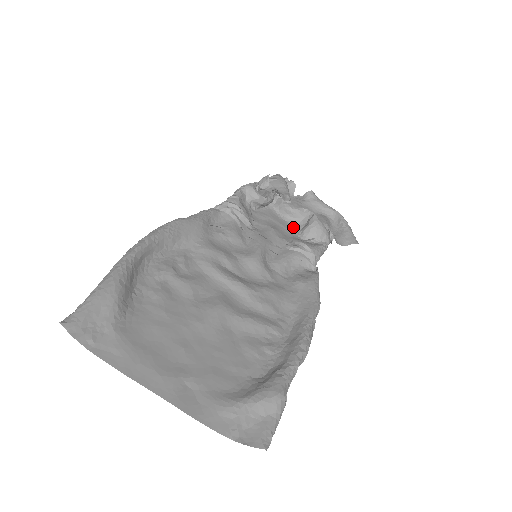
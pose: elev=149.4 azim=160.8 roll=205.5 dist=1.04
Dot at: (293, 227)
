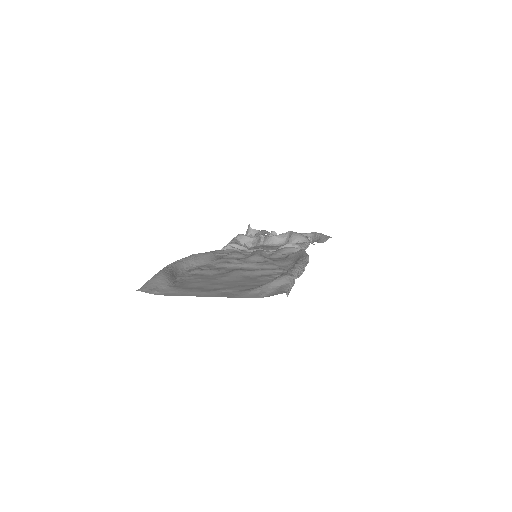
Dot at: occluded
